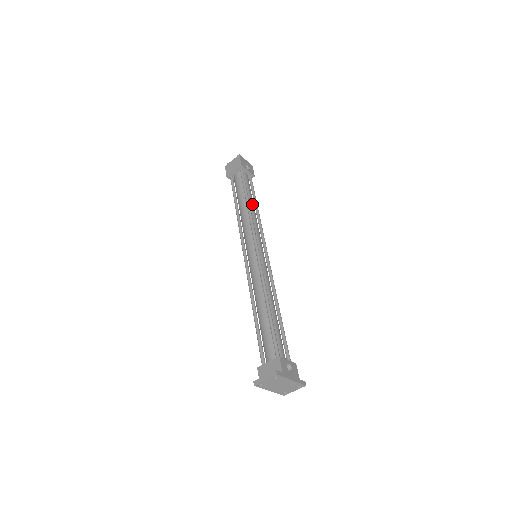
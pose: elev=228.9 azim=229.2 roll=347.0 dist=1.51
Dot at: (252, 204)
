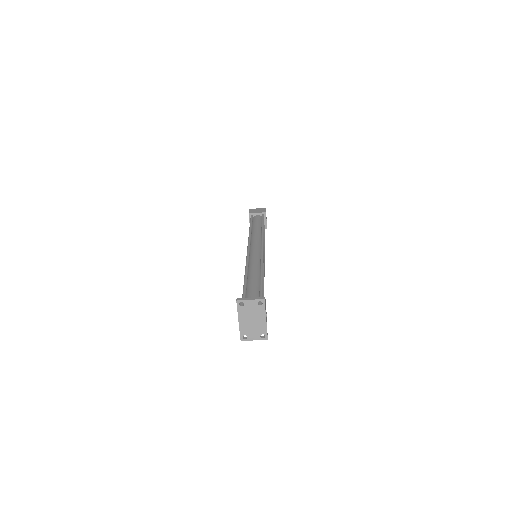
Dot at: occluded
